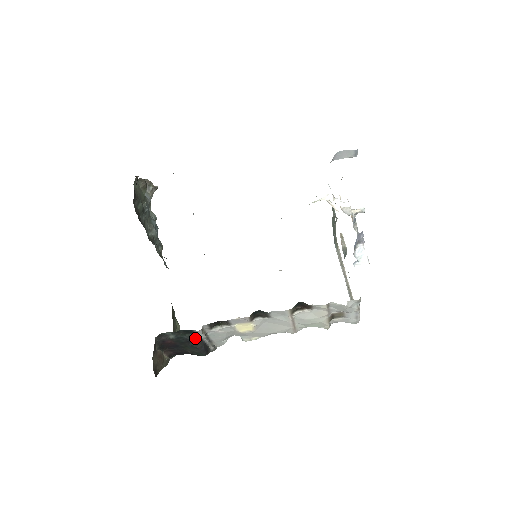
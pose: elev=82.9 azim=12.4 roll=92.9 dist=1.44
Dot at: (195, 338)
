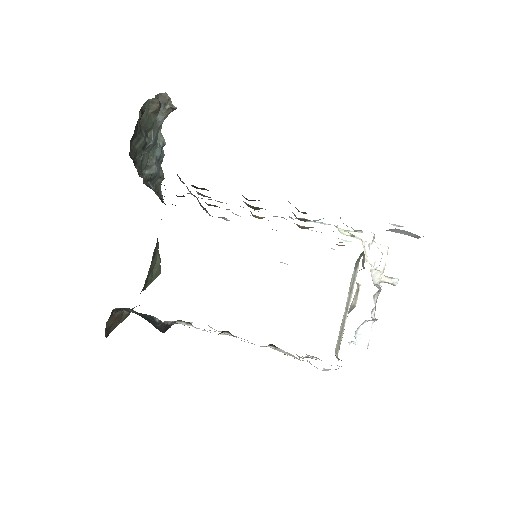
Dot at: (156, 320)
